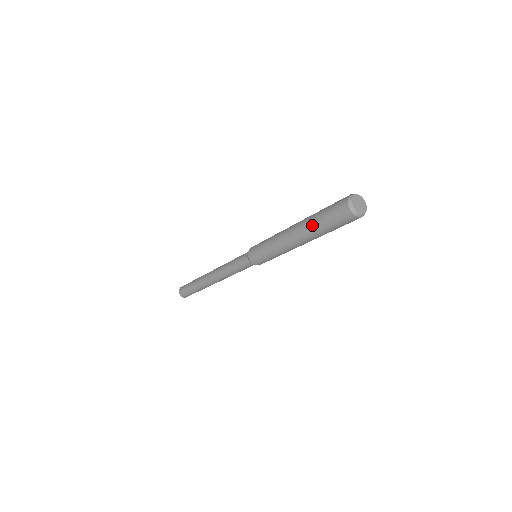
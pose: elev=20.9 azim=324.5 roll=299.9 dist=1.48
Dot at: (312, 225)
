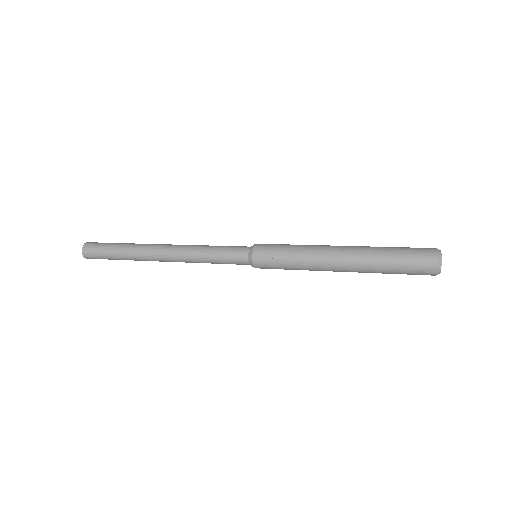
Dot at: (376, 270)
